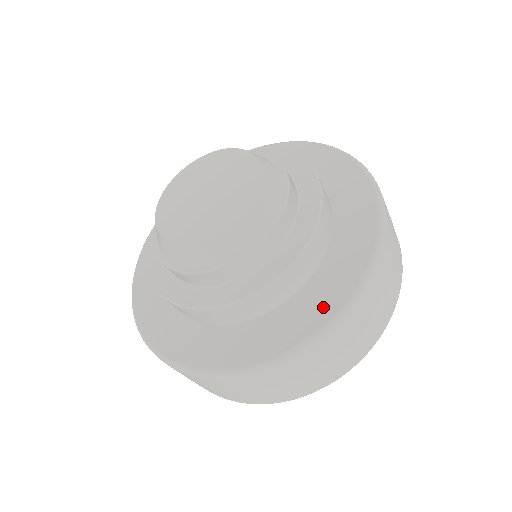
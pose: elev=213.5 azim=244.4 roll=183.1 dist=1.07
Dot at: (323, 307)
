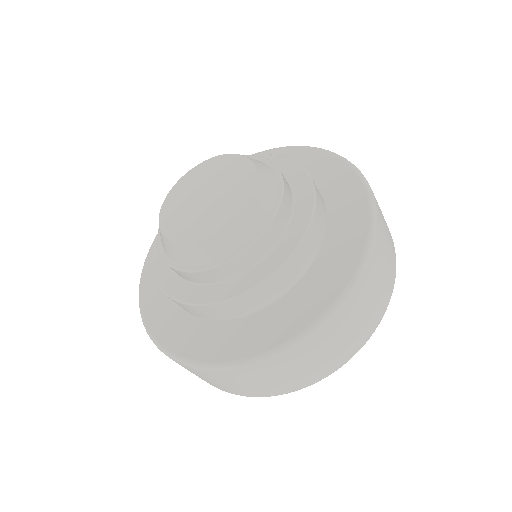
Dot at: (300, 317)
